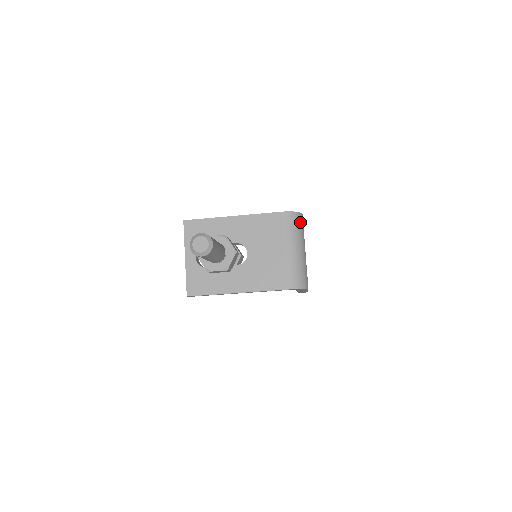
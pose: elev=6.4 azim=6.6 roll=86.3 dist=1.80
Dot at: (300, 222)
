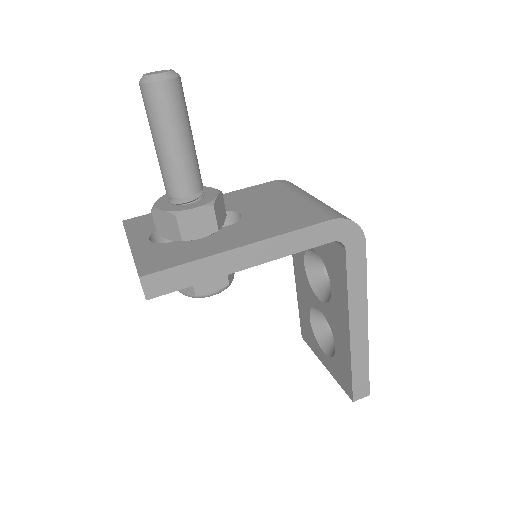
Dot at: occluded
